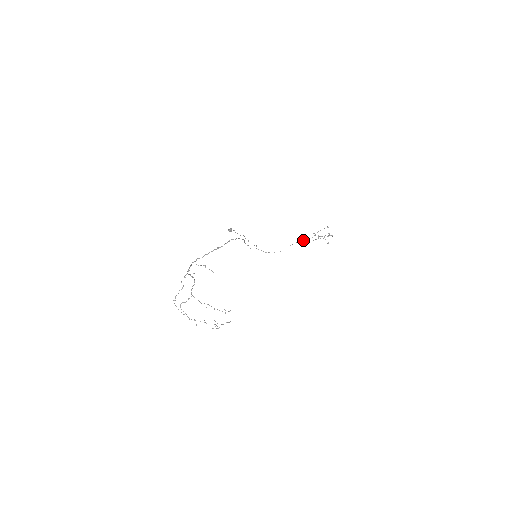
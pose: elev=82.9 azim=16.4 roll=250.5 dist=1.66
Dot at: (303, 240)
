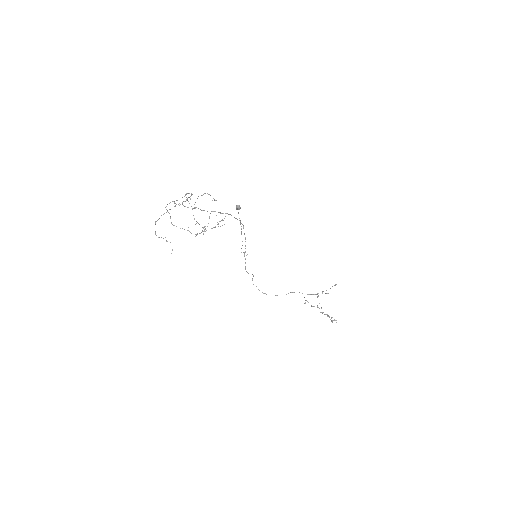
Dot at: (304, 303)
